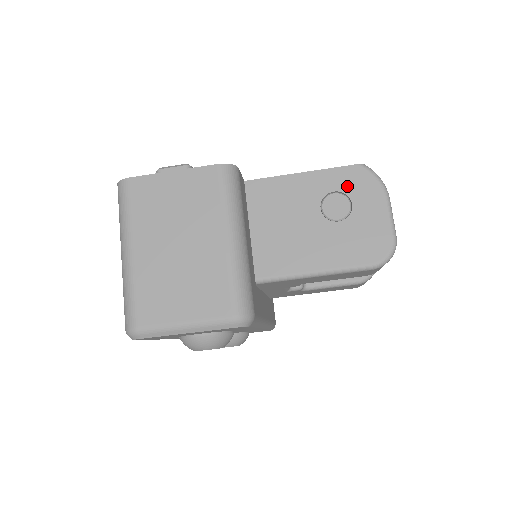
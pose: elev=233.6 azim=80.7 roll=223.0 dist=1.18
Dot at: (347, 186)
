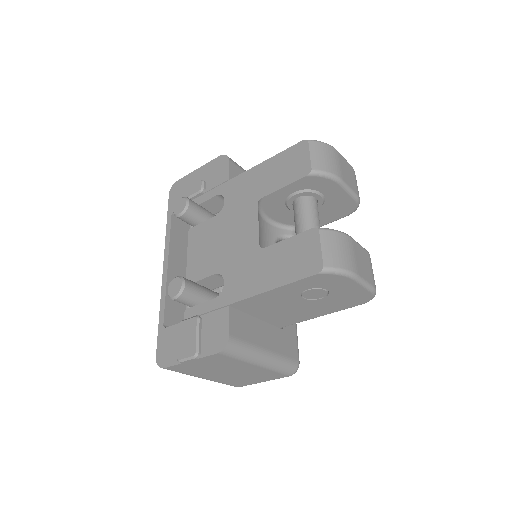
Dot at: (316, 285)
